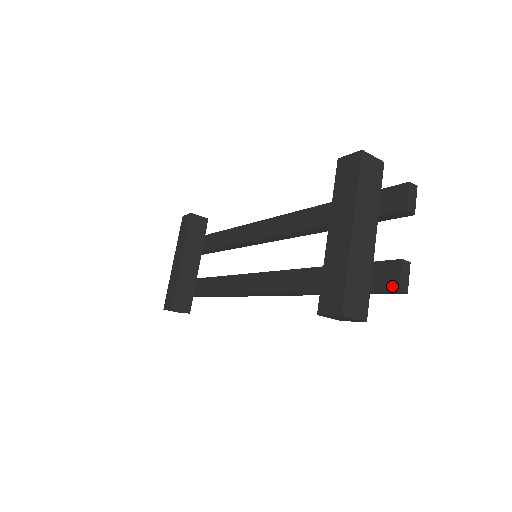
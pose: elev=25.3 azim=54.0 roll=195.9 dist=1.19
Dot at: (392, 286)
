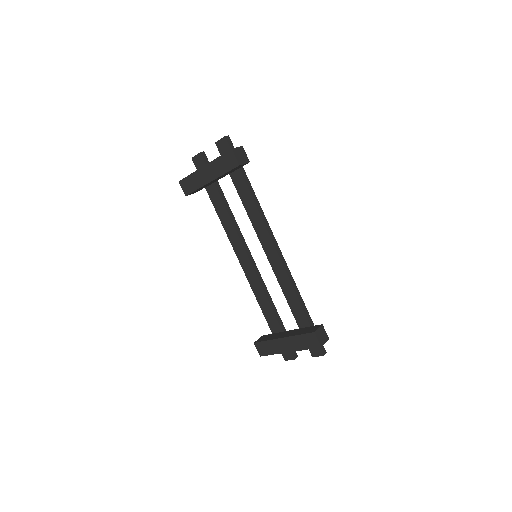
Dot at: (285, 358)
